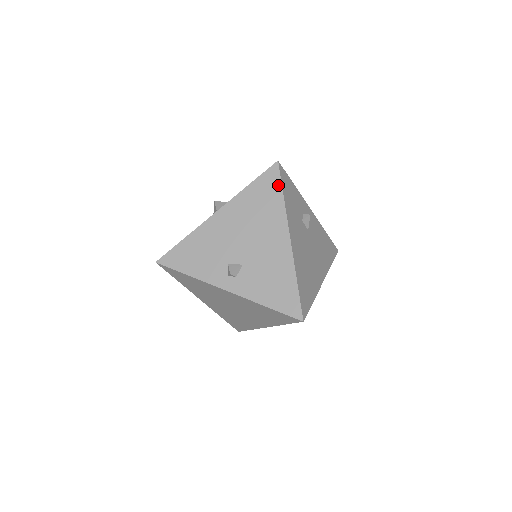
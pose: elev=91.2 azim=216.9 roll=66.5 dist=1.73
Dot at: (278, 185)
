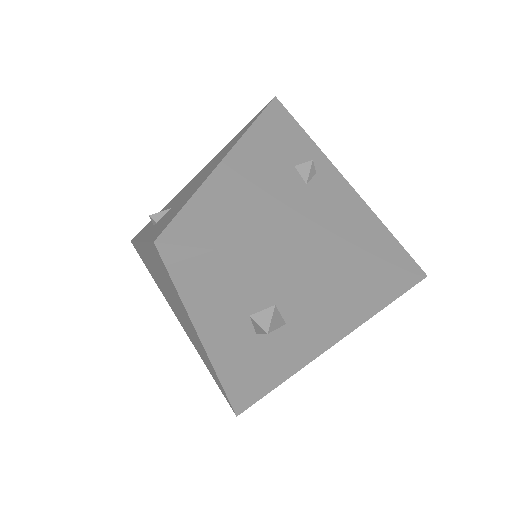
Dot at: (258, 115)
